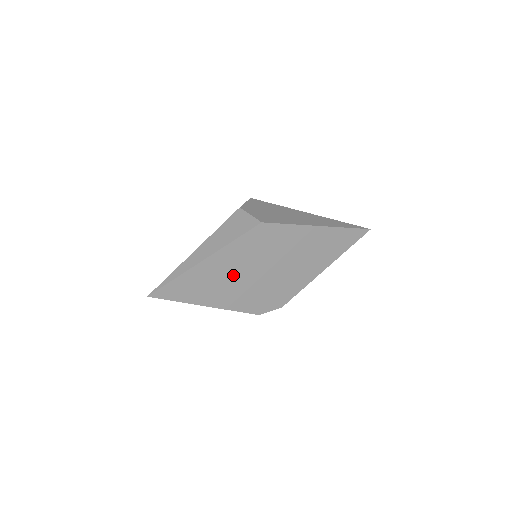
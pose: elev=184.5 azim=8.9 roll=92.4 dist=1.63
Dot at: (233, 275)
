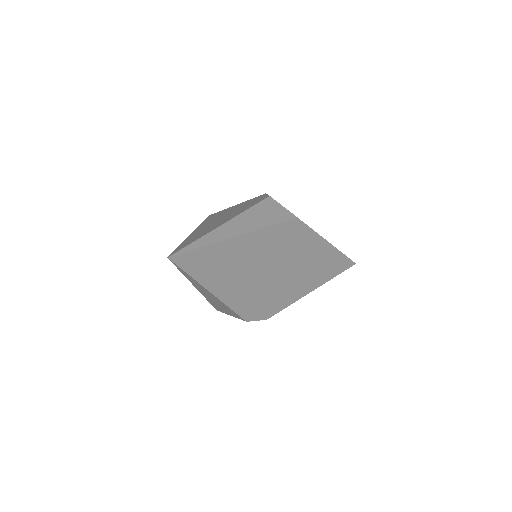
Dot at: (250, 265)
